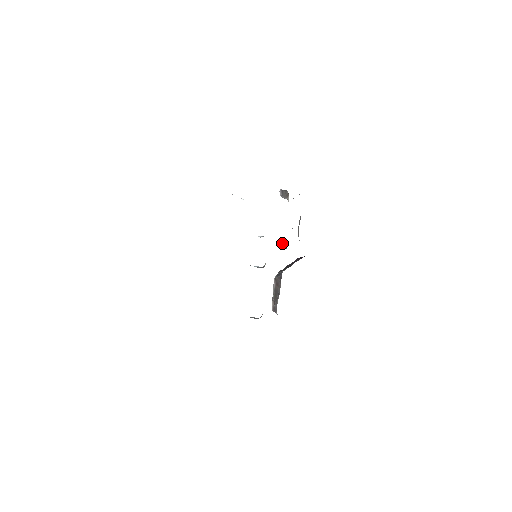
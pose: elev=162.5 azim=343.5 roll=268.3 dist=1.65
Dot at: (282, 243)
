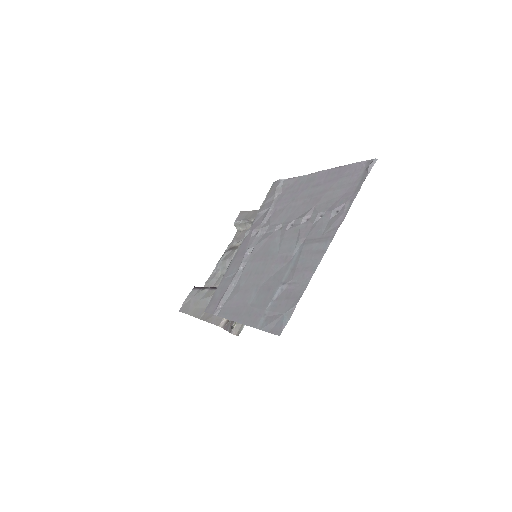
Dot at: occluded
